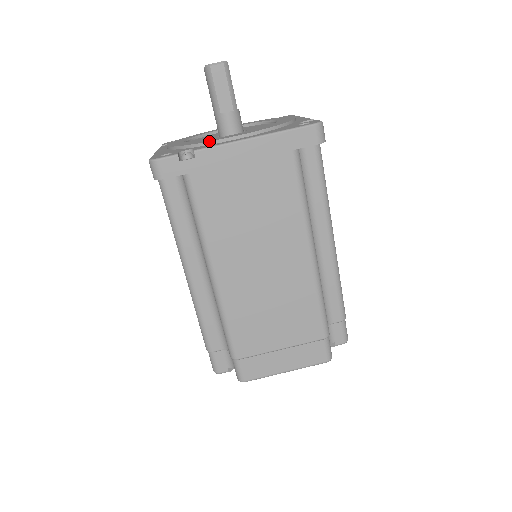
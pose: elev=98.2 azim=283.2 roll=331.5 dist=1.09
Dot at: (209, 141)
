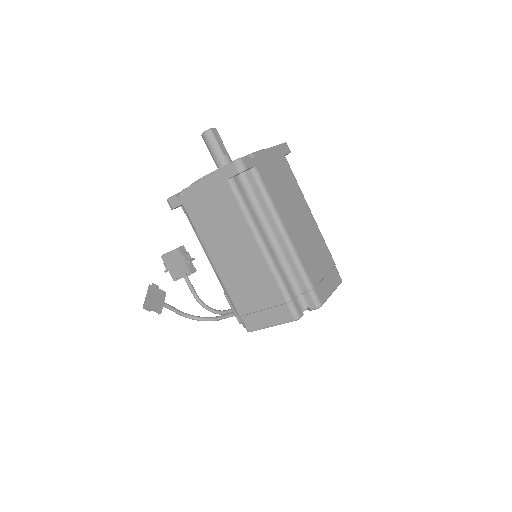
Dot at: (249, 154)
